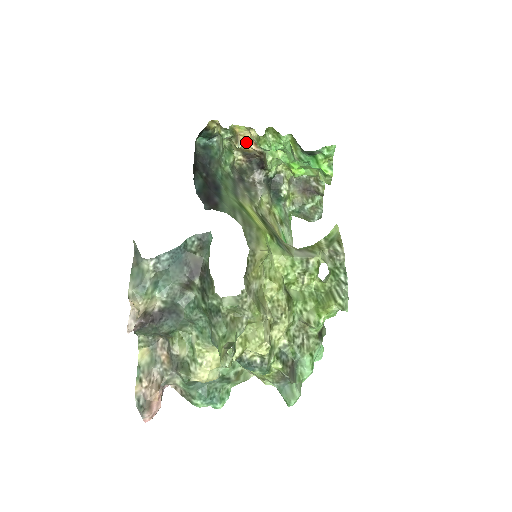
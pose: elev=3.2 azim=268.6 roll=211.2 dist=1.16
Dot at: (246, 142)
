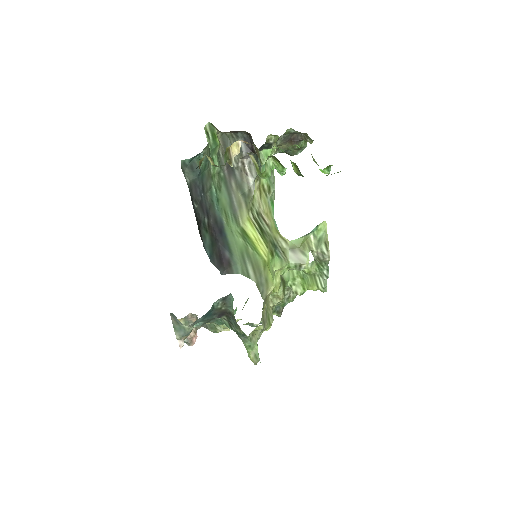
Dot at: (237, 143)
